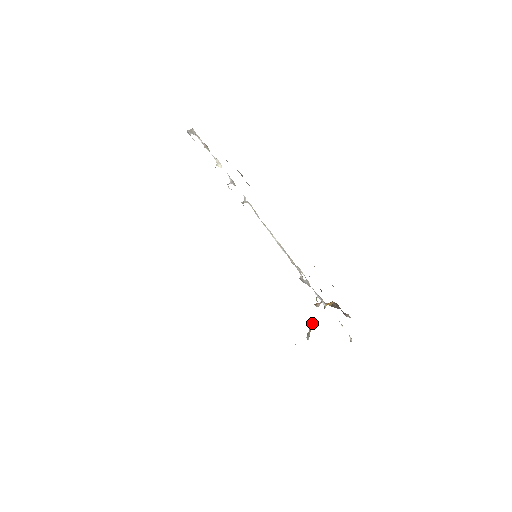
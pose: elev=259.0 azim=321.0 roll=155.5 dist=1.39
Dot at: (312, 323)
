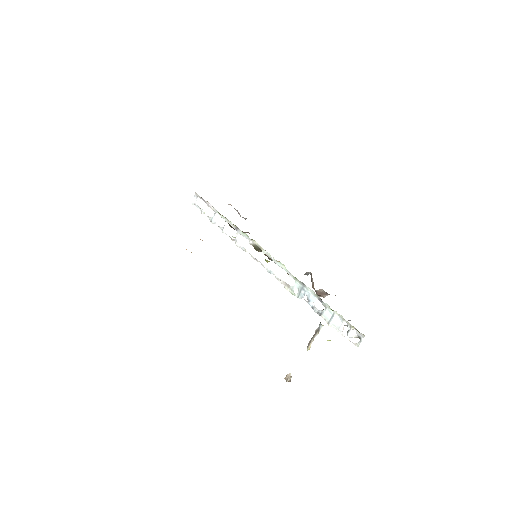
Dot at: (307, 347)
